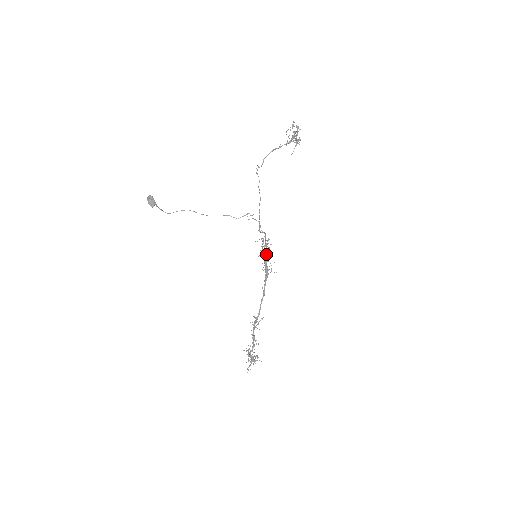
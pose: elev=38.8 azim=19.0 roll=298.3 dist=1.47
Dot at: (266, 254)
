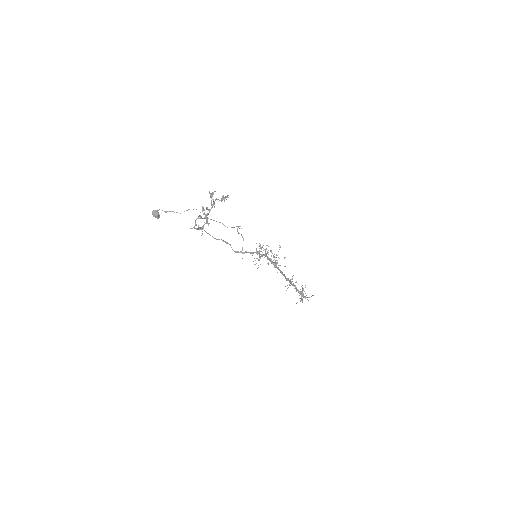
Dot at: (254, 264)
